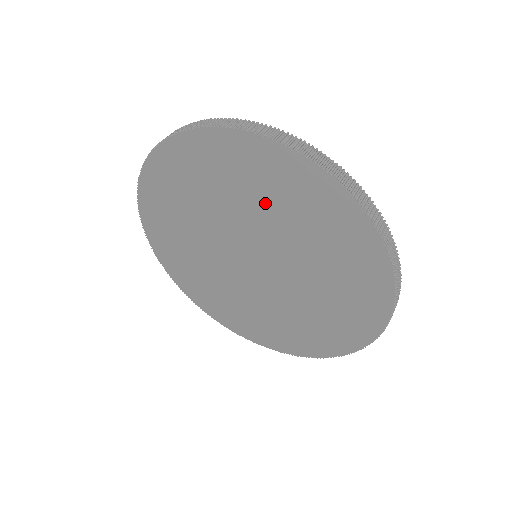
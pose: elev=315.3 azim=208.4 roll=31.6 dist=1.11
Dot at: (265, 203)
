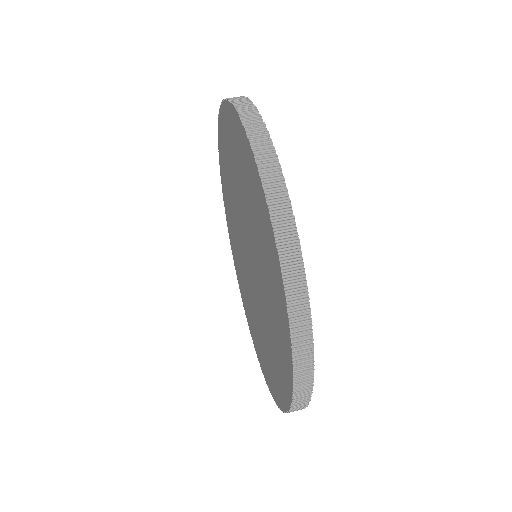
Dot at: (244, 188)
